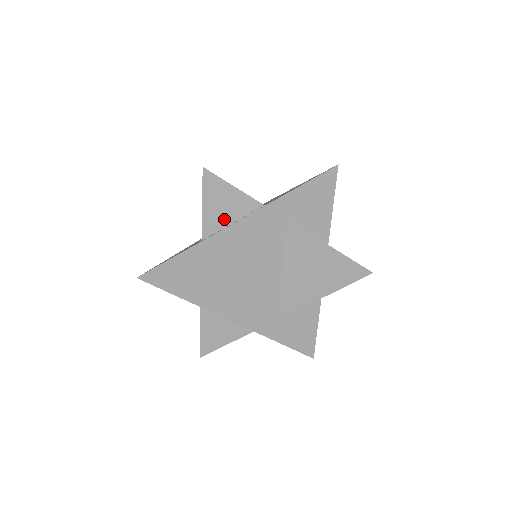
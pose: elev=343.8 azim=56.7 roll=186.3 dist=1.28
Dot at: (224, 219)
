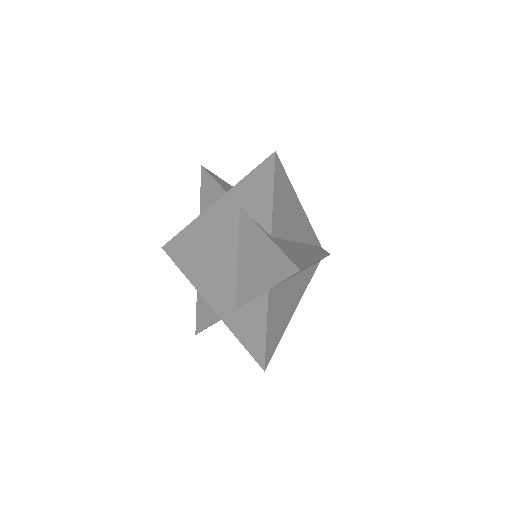
Dot at: occluded
